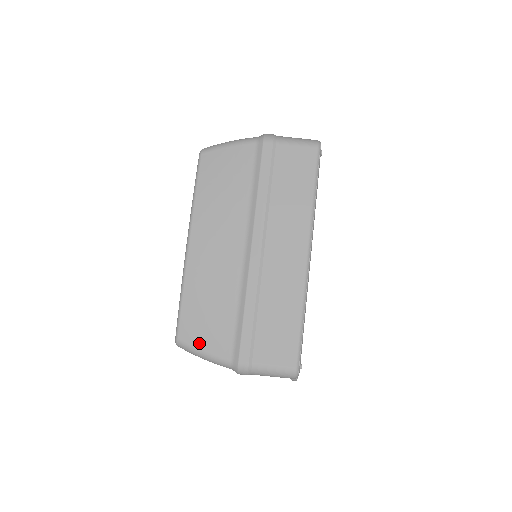
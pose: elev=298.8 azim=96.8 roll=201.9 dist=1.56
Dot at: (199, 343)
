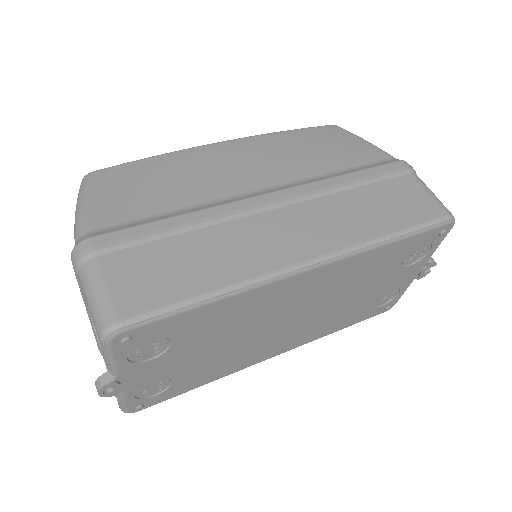
Dot at: (98, 192)
